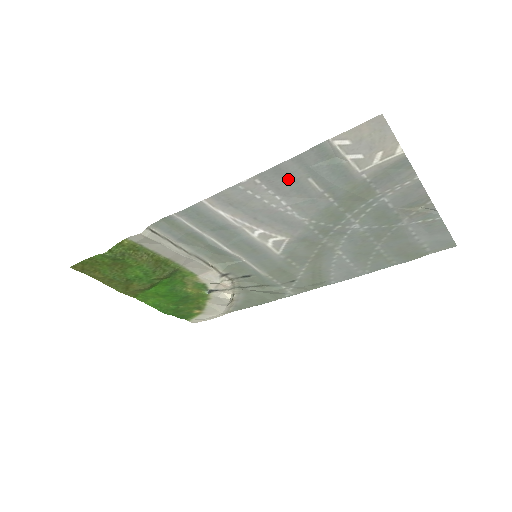
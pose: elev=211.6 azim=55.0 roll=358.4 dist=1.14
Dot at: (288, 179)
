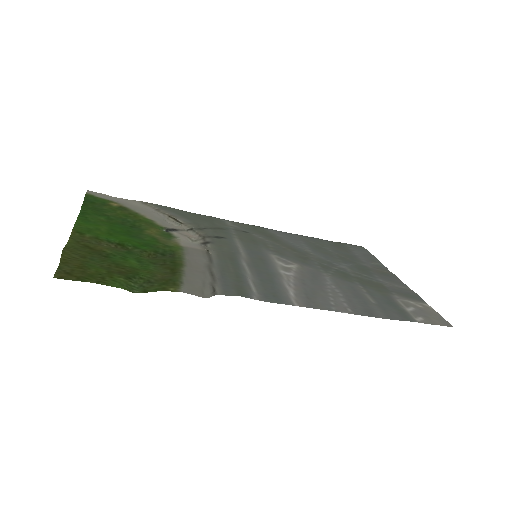
Dot at: (365, 305)
